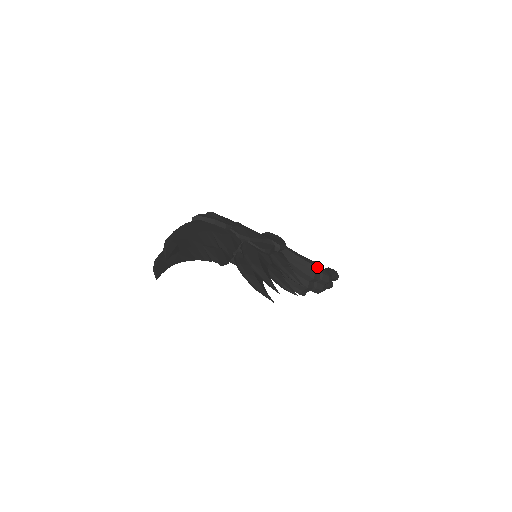
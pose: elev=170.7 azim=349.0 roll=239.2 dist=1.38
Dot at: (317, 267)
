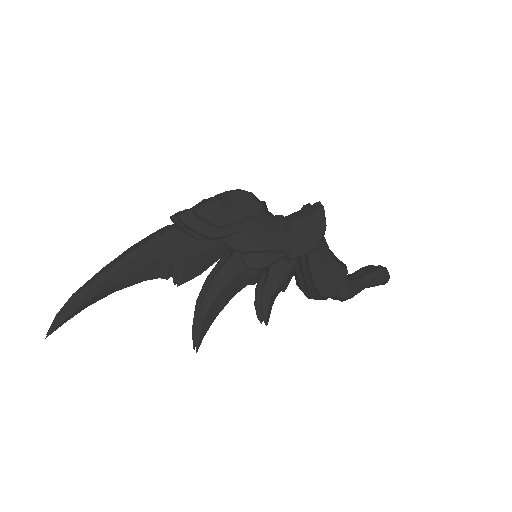
Dot at: (323, 296)
